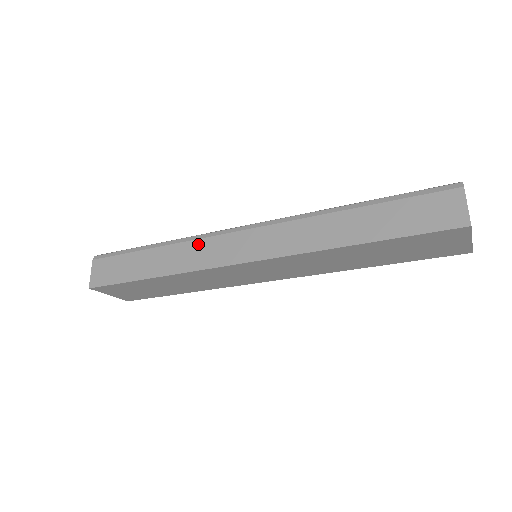
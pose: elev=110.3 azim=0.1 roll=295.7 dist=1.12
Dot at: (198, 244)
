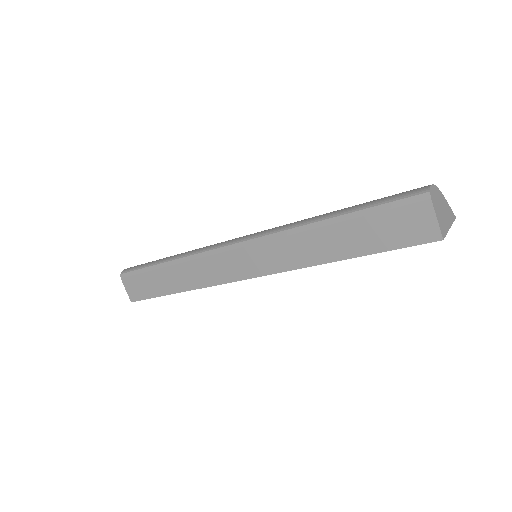
Dot at: (202, 263)
